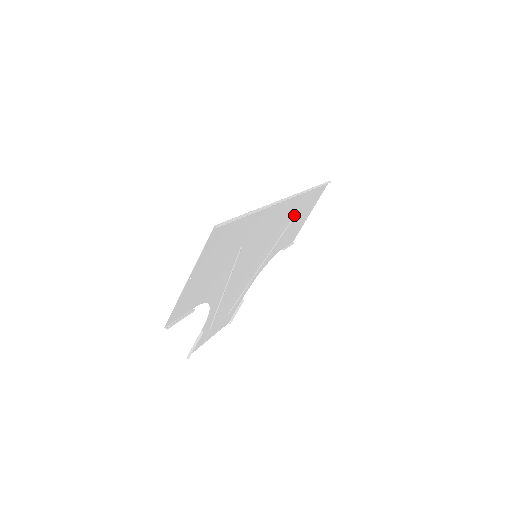
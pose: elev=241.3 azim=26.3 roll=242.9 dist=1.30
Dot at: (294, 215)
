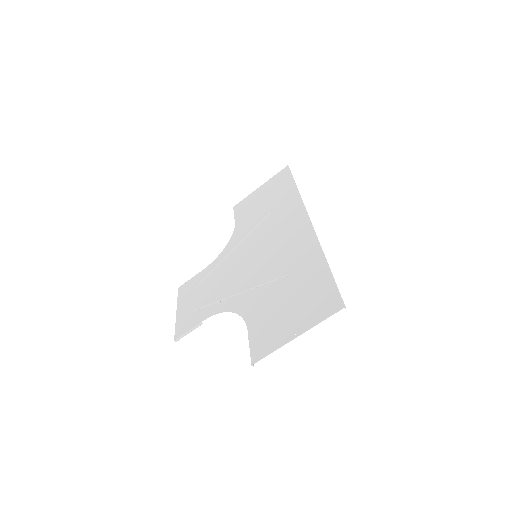
Dot at: (274, 209)
